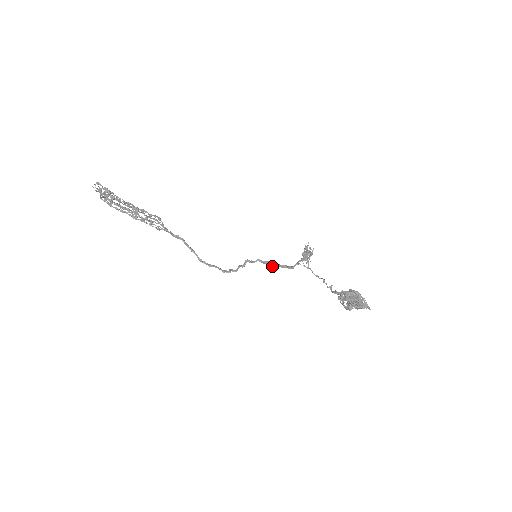
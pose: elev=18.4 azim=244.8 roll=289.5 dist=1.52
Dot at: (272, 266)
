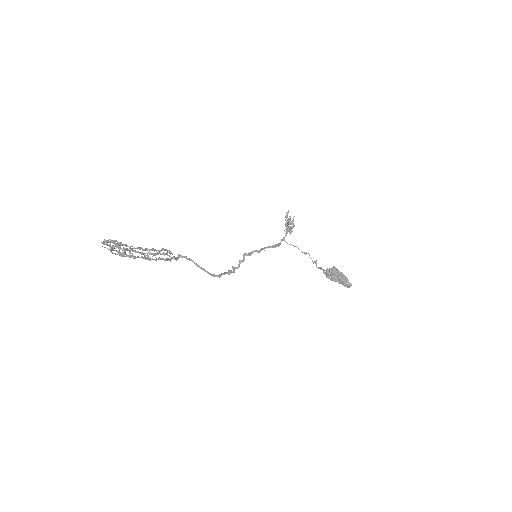
Dot at: occluded
